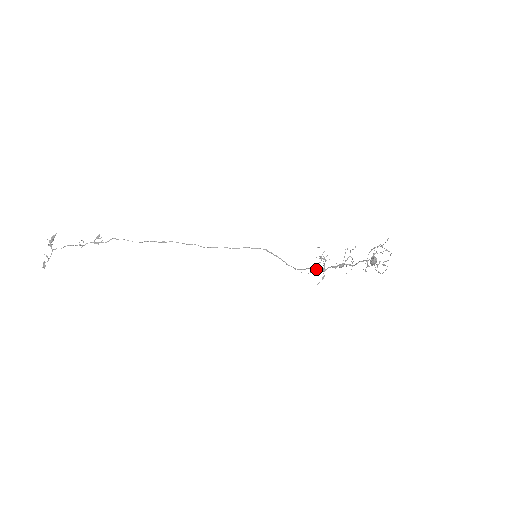
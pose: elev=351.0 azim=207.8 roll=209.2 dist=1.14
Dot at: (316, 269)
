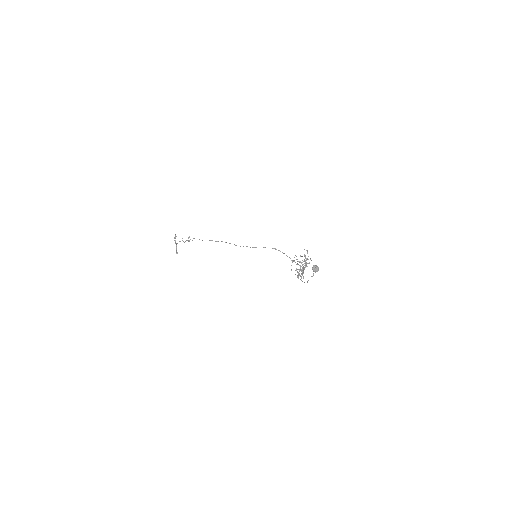
Dot at: occluded
